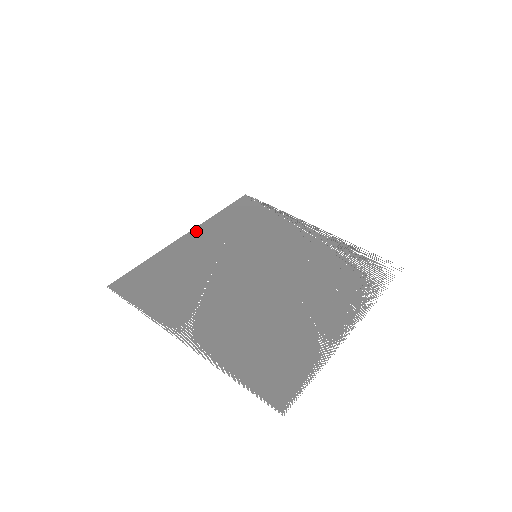
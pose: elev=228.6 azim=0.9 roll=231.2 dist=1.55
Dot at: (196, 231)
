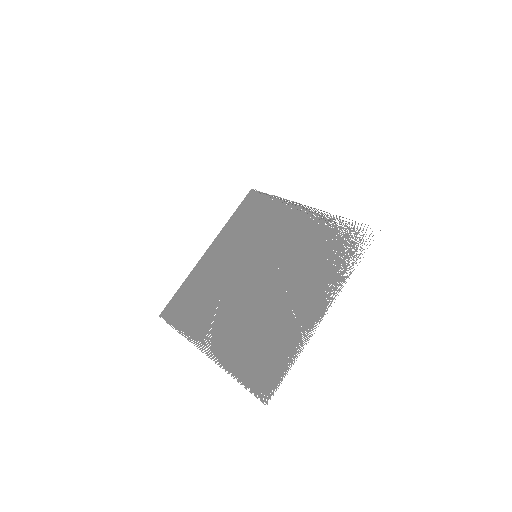
Dot at: (214, 244)
